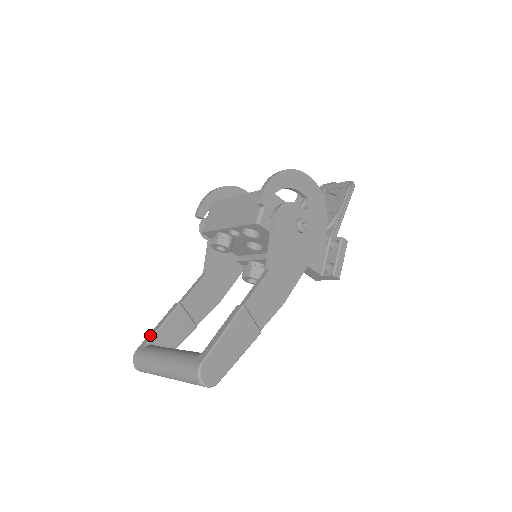
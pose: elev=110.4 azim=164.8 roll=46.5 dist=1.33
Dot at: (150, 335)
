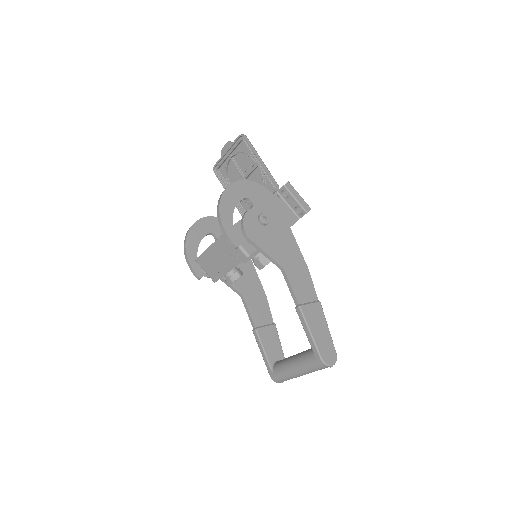
Dot at: (266, 362)
